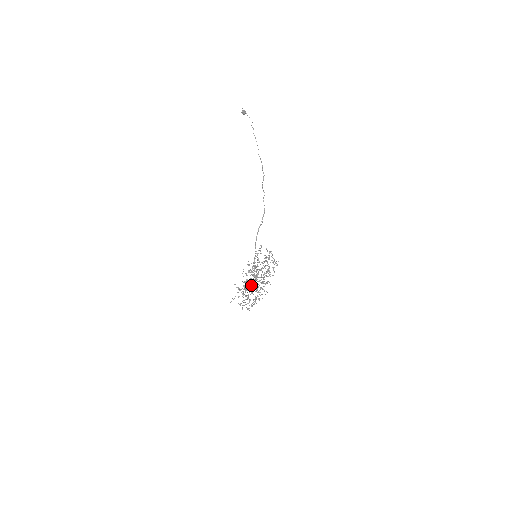
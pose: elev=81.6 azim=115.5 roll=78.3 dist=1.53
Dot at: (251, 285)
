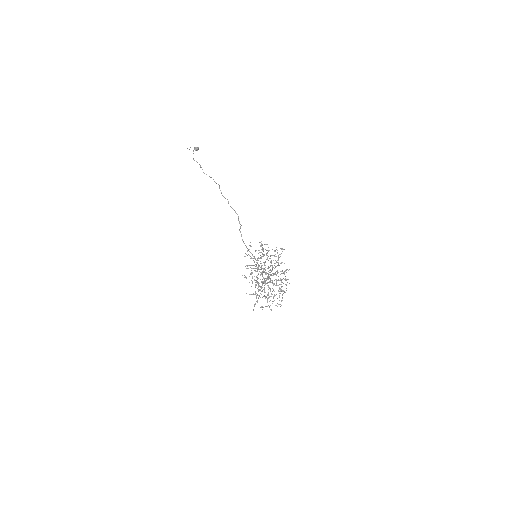
Dot at: occluded
